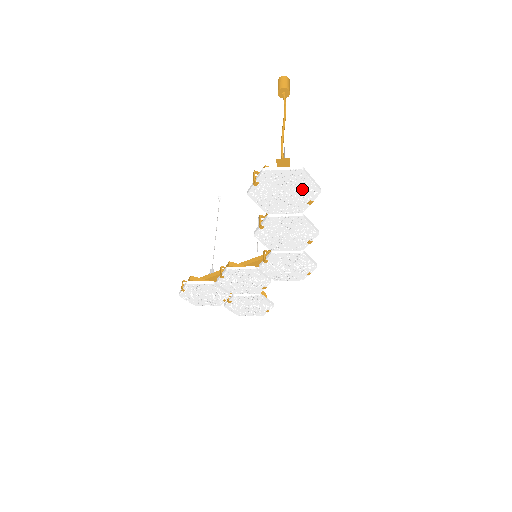
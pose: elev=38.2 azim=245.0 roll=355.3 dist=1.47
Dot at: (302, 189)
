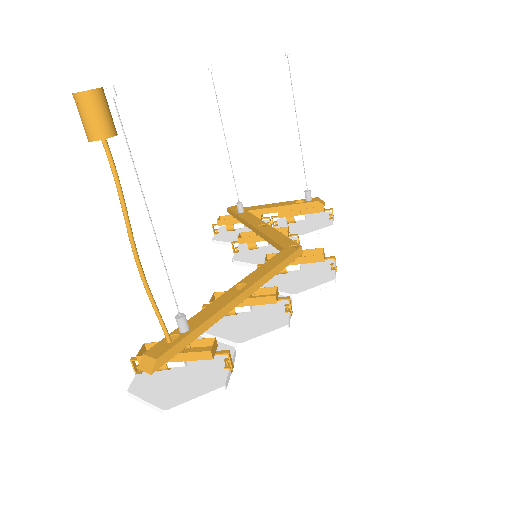
Dot at: (198, 386)
